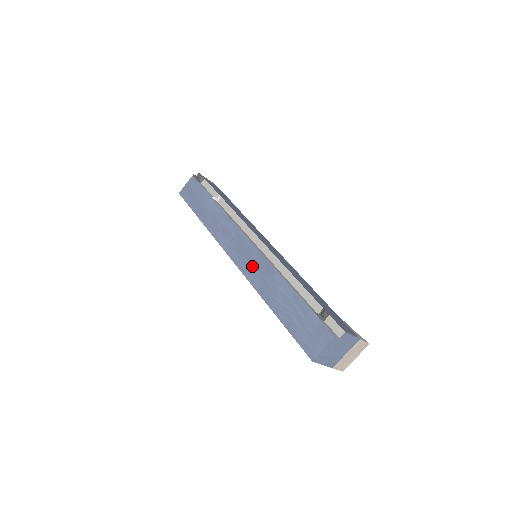
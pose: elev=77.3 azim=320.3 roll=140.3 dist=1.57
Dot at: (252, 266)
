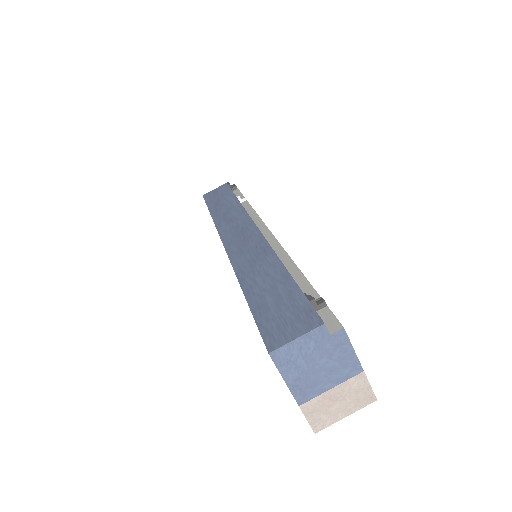
Dot at: (244, 247)
